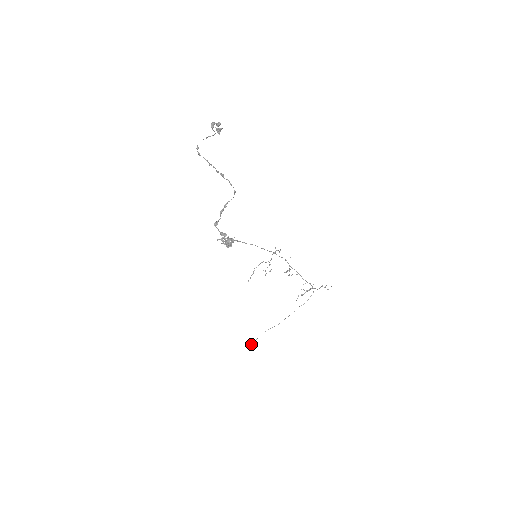
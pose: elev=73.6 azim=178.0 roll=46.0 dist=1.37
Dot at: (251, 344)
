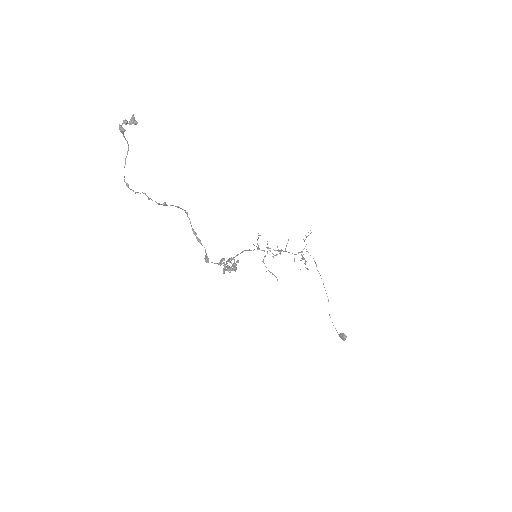
Dot at: (341, 335)
